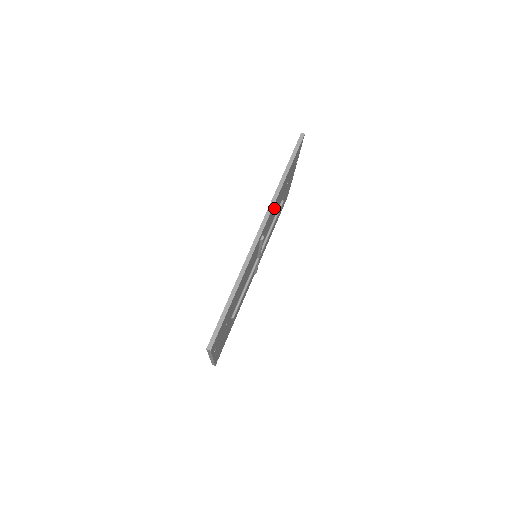
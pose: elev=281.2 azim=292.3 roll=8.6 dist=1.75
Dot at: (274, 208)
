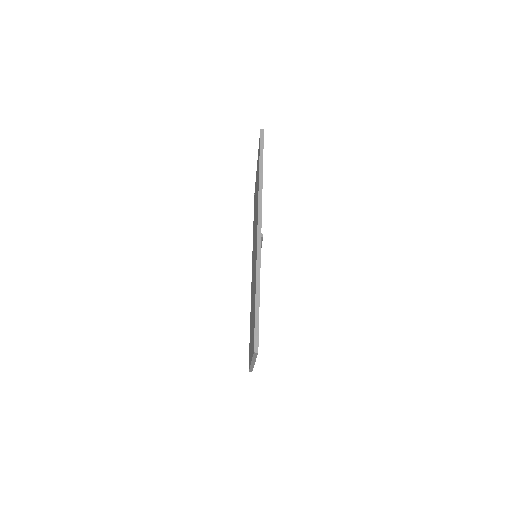
Dot at: occluded
